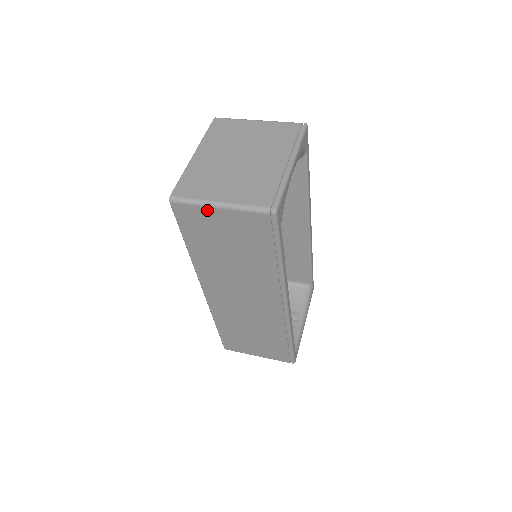
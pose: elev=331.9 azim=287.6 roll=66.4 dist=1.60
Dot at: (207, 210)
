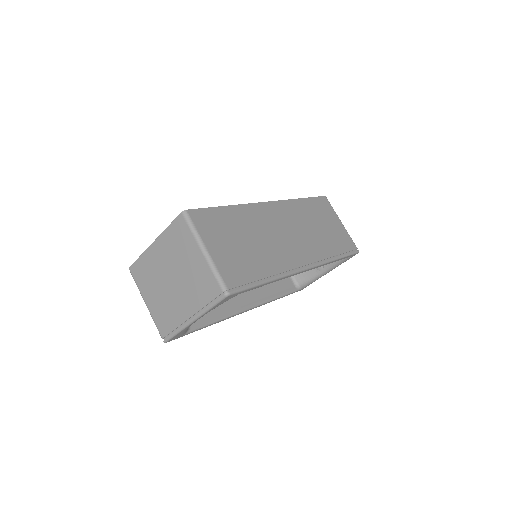
Dot at: occluded
